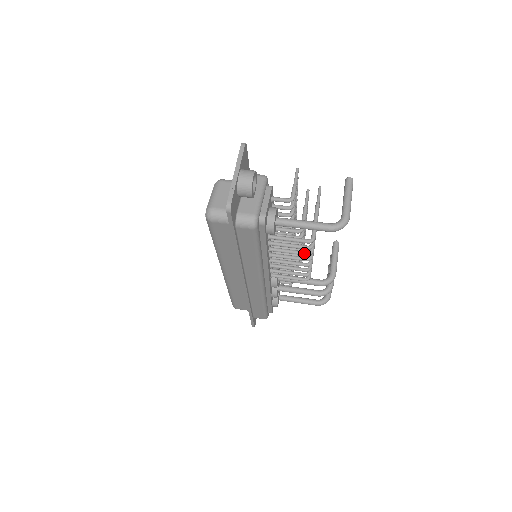
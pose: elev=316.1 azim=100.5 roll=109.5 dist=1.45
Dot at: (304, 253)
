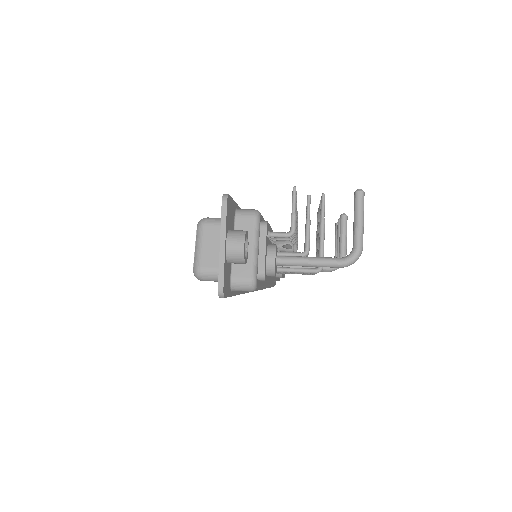
Dot at: occluded
